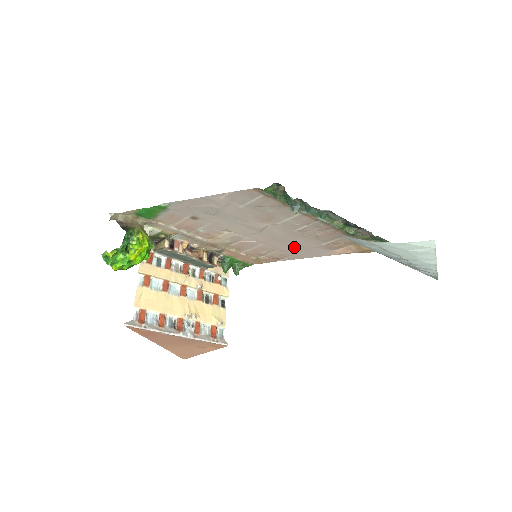
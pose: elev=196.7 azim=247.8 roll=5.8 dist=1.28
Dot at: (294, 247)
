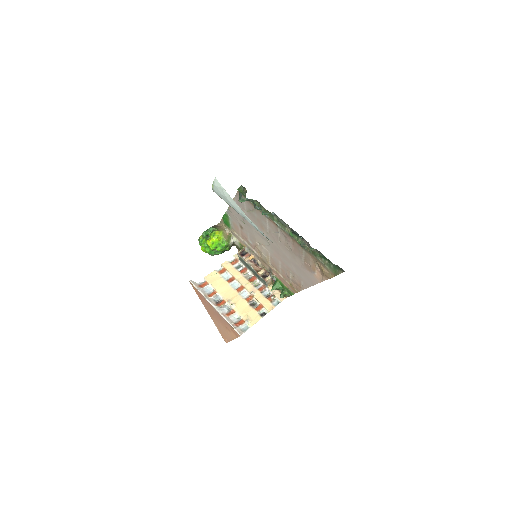
Dot at: (295, 267)
